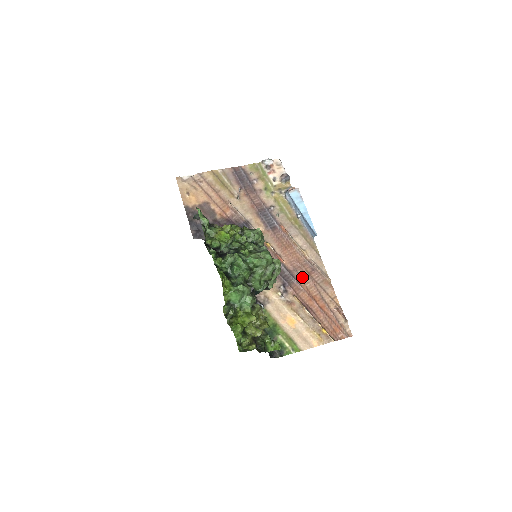
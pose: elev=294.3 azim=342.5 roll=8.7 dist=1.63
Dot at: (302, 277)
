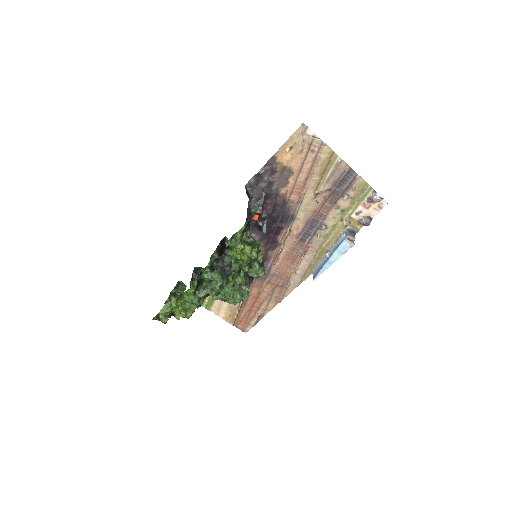
Dot at: (270, 283)
